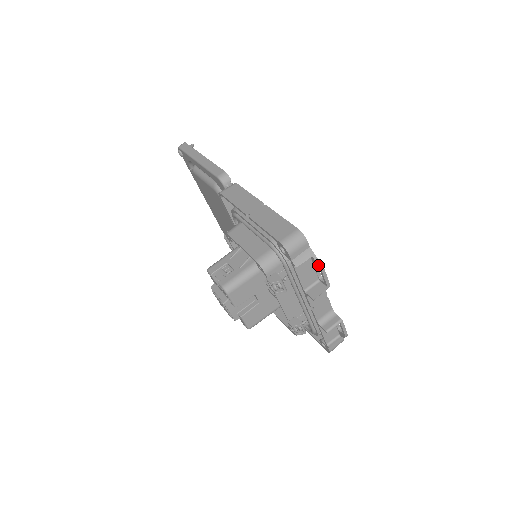
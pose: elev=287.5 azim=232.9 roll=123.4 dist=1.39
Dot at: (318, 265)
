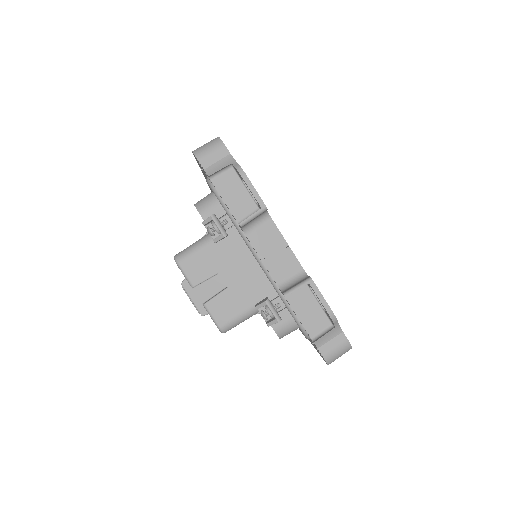
Dot at: (237, 170)
